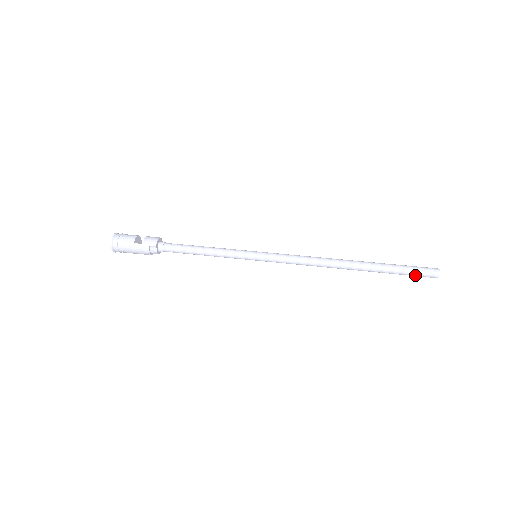
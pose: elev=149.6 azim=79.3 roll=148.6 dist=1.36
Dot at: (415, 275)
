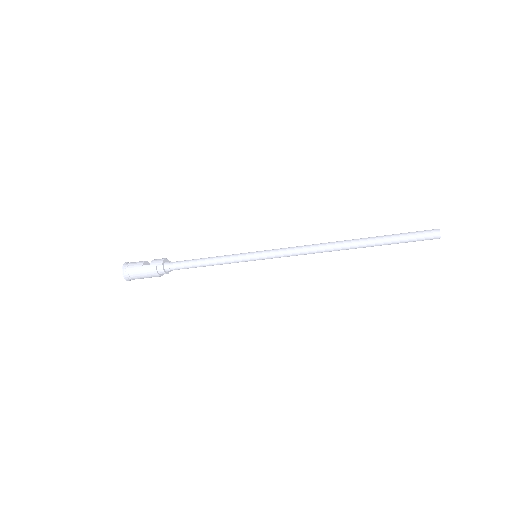
Dot at: (415, 239)
